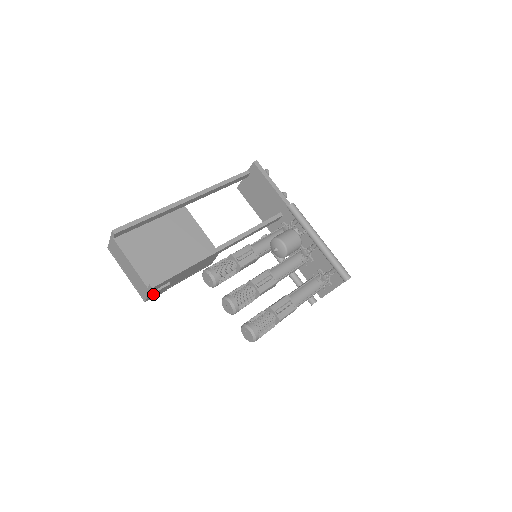
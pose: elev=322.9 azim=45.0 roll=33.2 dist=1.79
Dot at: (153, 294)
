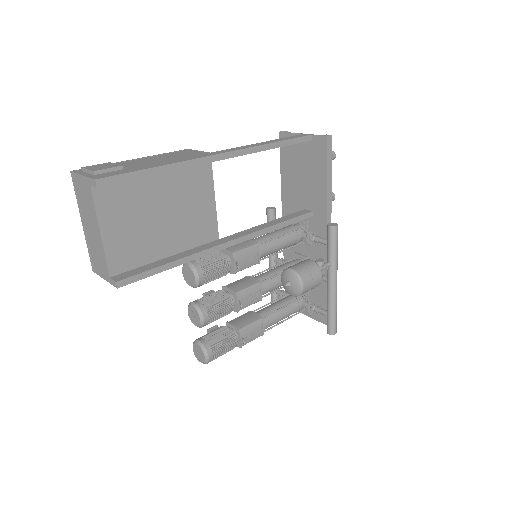
Dot at: occluded
